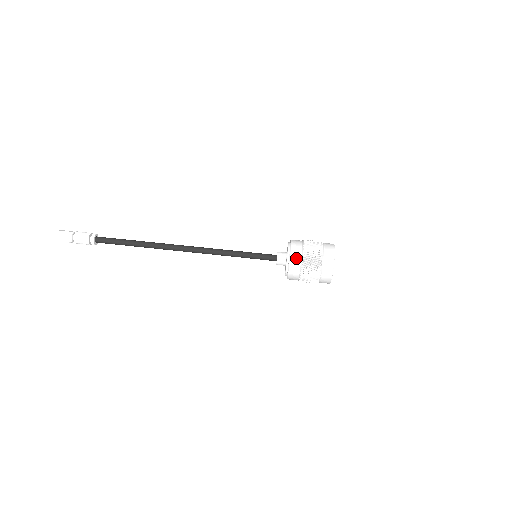
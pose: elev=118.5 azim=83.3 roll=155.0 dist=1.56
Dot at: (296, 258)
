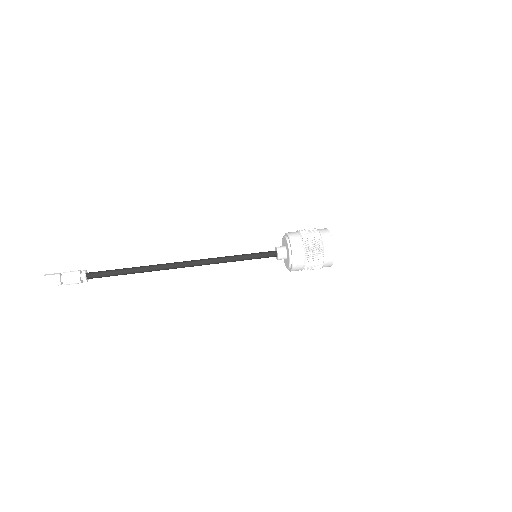
Dot at: (294, 234)
